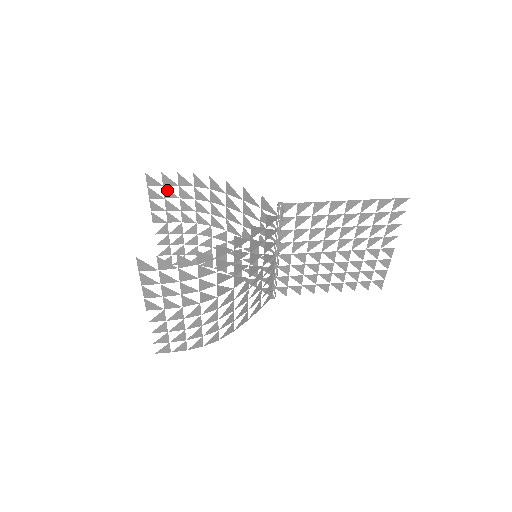
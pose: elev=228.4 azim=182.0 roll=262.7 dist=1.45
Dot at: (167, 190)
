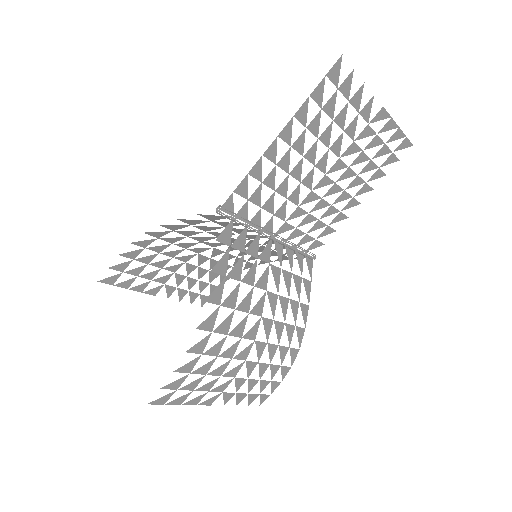
Dot at: (130, 271)
